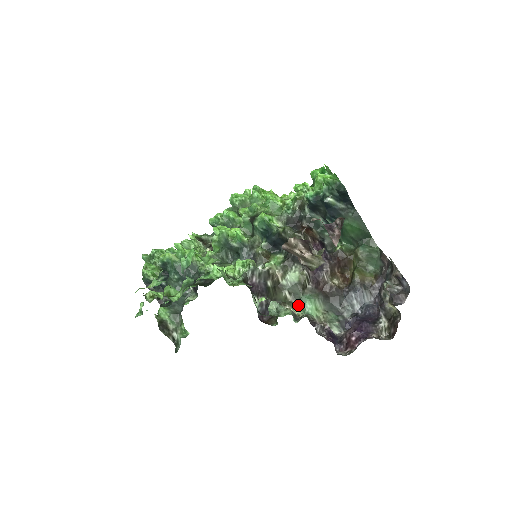
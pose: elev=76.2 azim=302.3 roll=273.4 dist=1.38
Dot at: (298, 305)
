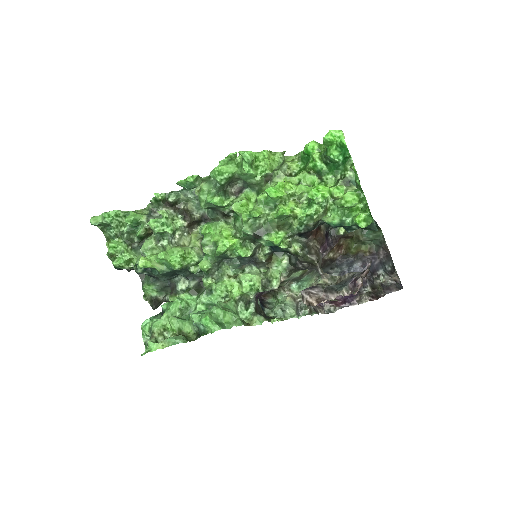
Dot at: (296, 286)
